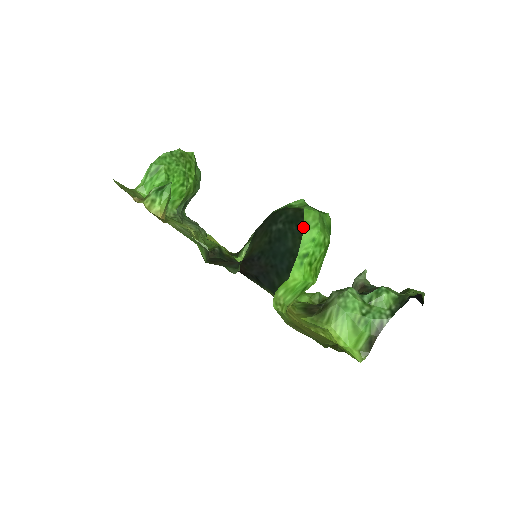
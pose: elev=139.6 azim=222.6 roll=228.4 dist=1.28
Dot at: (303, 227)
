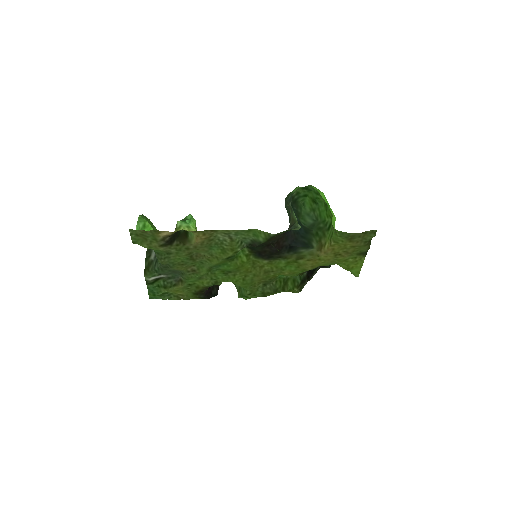
Dot at: (296, 209)
